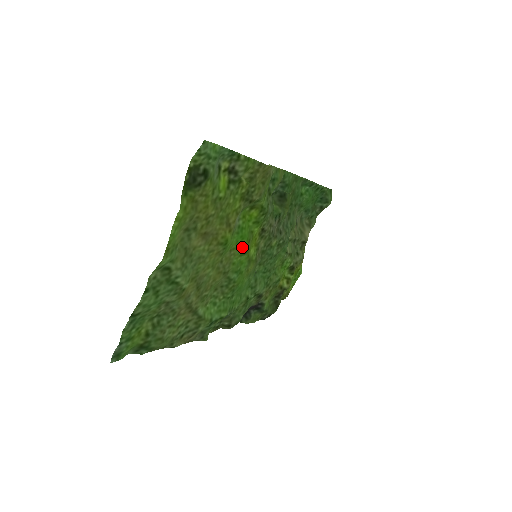
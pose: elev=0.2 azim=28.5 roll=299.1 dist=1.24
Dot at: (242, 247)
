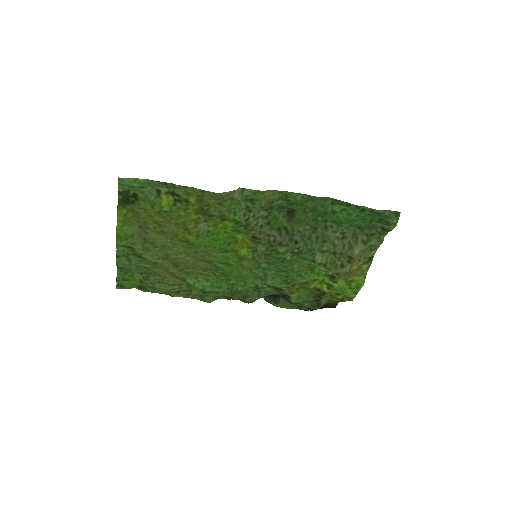
Dot at: (219, 247)
